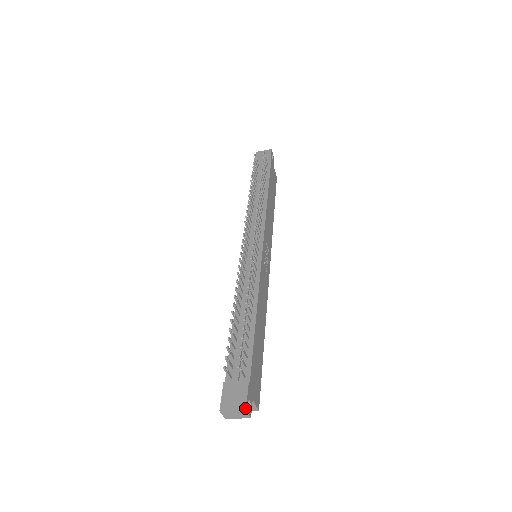
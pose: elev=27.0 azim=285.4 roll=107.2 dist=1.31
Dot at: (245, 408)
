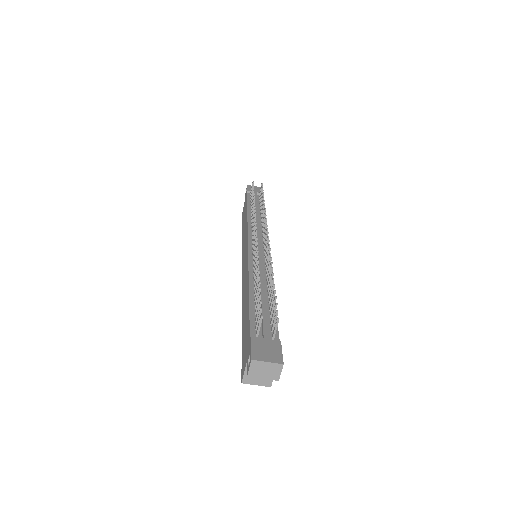
Dot at: (282, 362)
